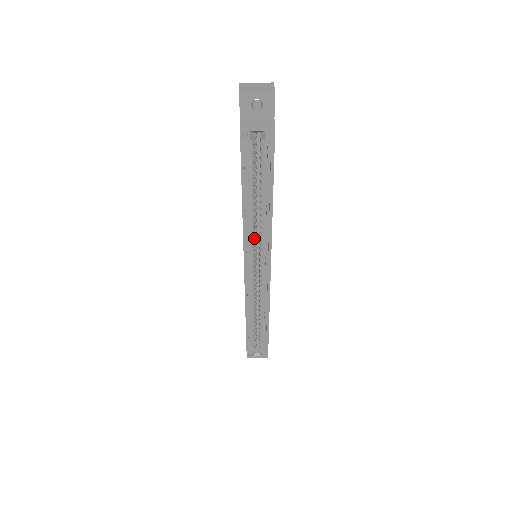
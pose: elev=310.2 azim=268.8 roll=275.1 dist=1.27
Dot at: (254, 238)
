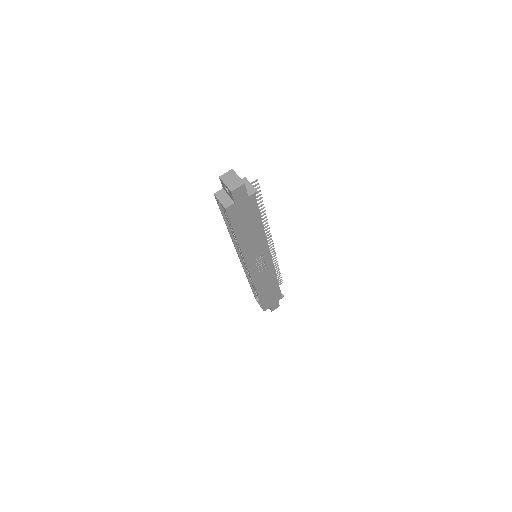
Dot at: occluded
